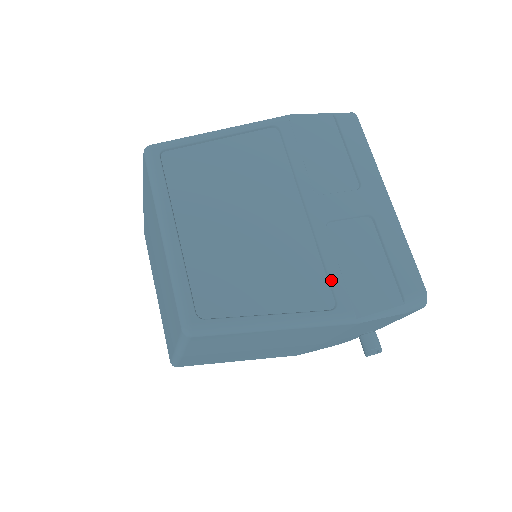
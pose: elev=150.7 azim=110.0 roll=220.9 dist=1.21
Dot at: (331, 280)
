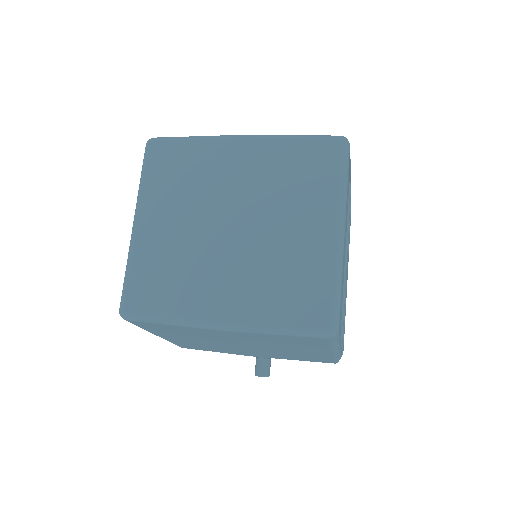
Dot at: occluded
